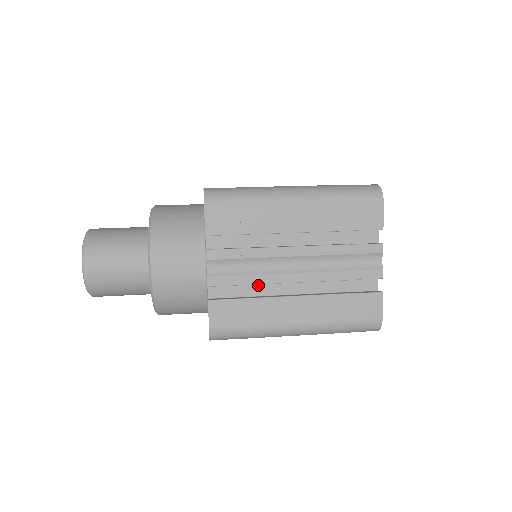
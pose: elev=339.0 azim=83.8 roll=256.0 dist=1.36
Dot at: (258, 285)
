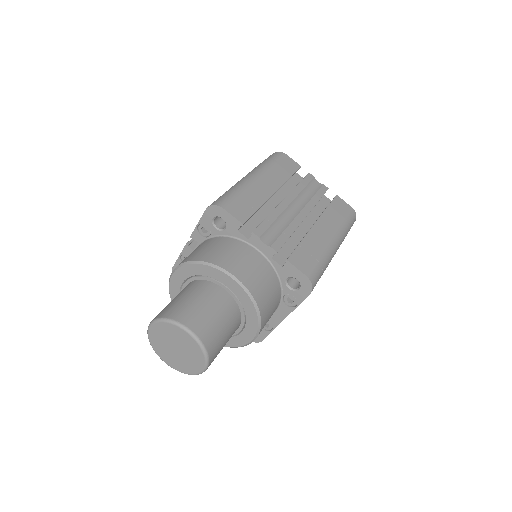
Dot at: (292, 239)
